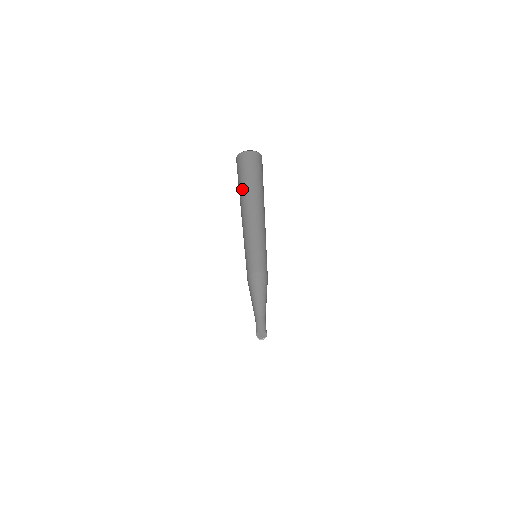
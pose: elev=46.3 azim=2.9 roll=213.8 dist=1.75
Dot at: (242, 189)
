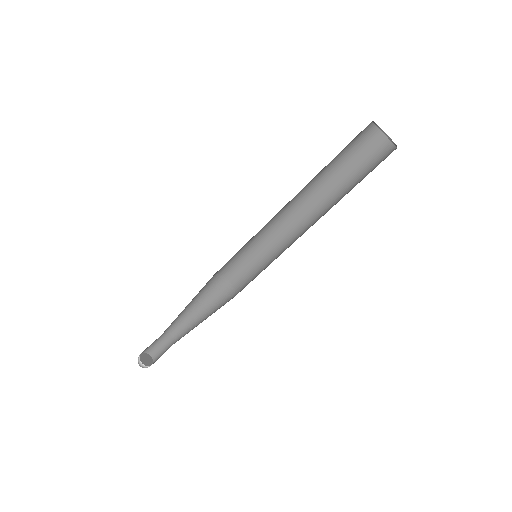
Dot at: (332, 168)
